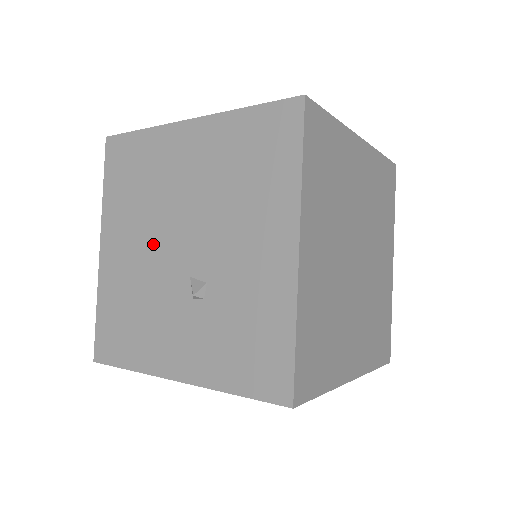
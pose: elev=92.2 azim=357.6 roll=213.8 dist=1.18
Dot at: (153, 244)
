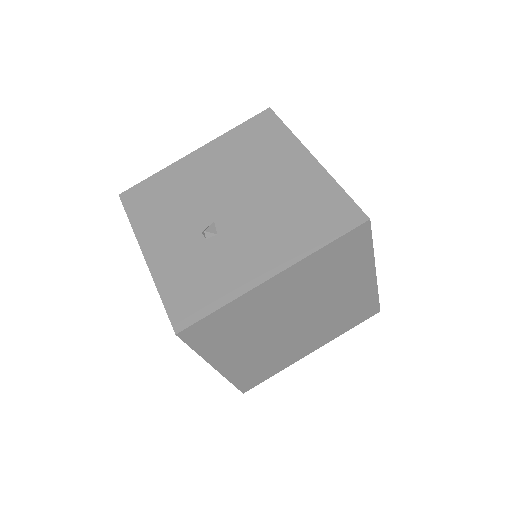
Dot at: (220, 184)
